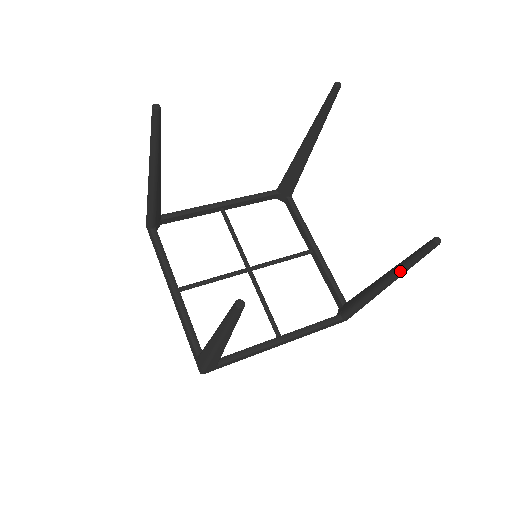
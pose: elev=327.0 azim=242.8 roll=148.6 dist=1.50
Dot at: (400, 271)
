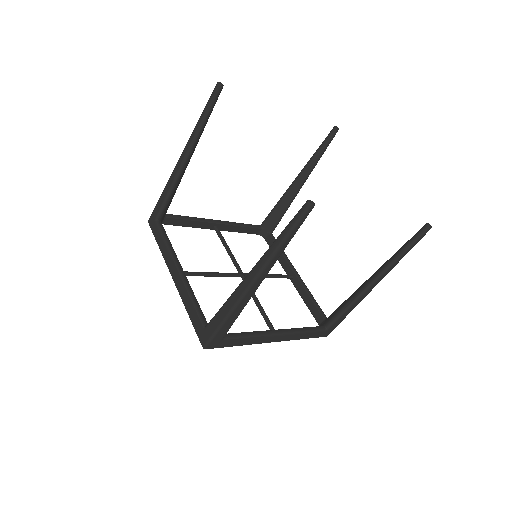
Dot at: (394, 261)
